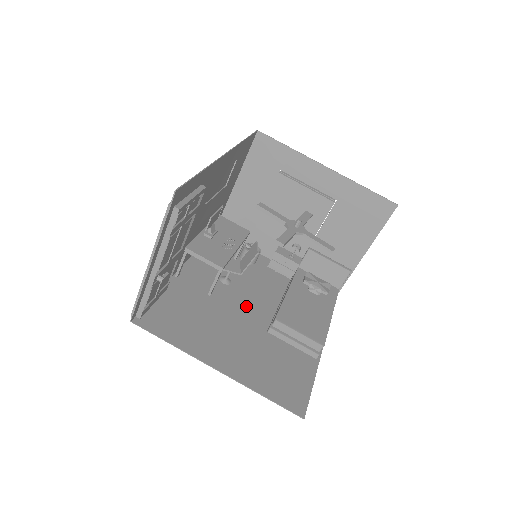
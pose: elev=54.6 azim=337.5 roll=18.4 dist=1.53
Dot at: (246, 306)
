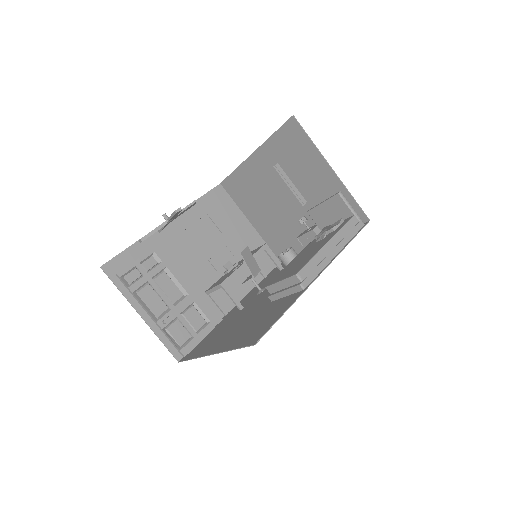
Dot at: (266, 296)
